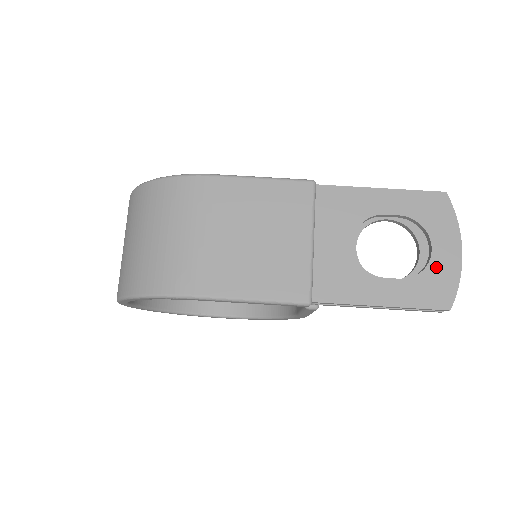
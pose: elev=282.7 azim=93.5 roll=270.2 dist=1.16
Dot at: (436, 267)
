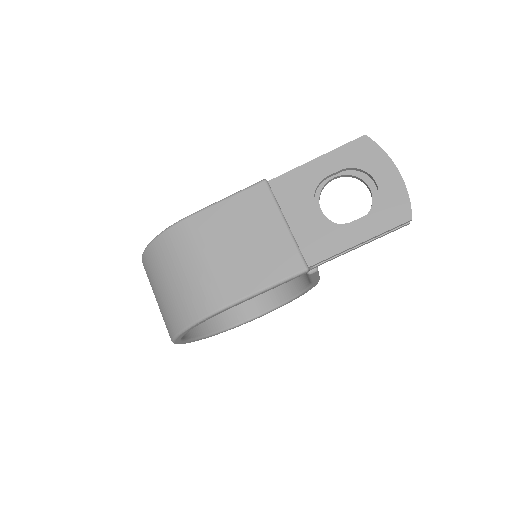
Dot at: (386, 193)
